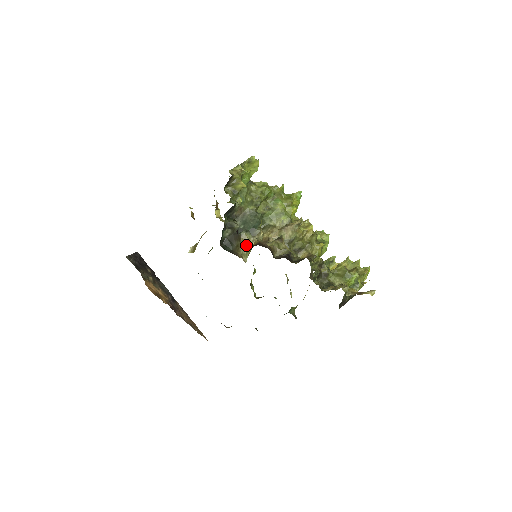
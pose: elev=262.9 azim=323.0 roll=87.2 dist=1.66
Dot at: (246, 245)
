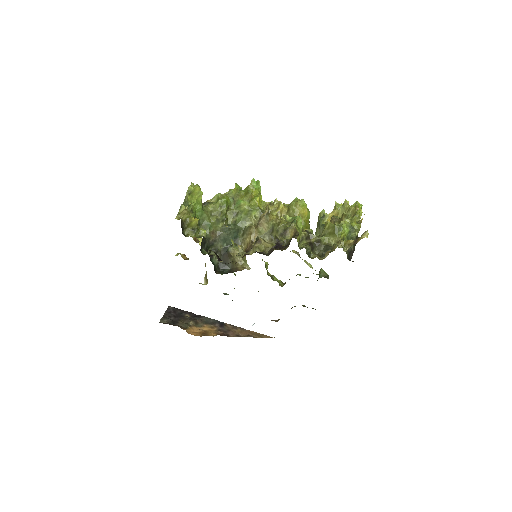
Dot at: (239, 256)
